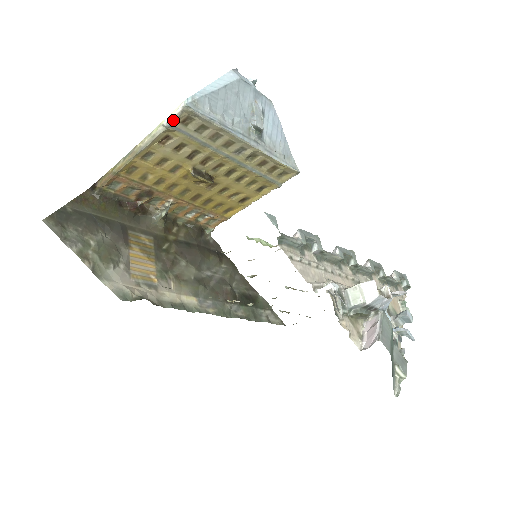
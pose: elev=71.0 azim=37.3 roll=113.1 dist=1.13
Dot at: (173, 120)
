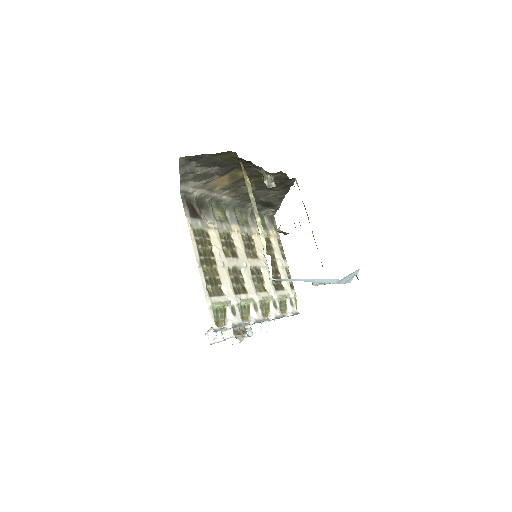
Dot at: (267, 261)
